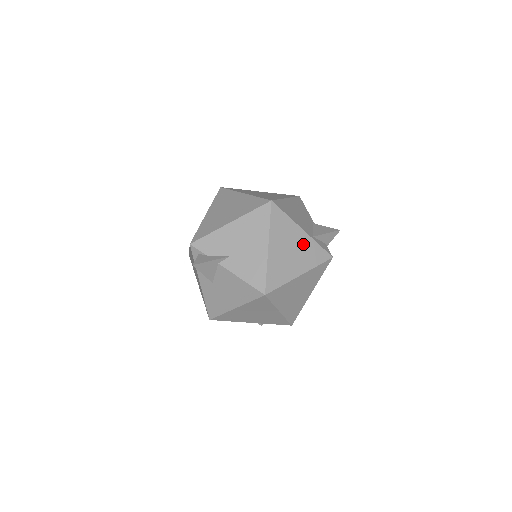
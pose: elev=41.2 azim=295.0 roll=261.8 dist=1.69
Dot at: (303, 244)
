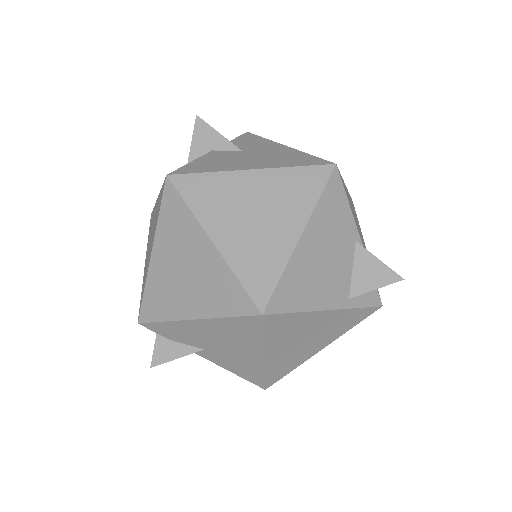
Dot at: (328, 323)
